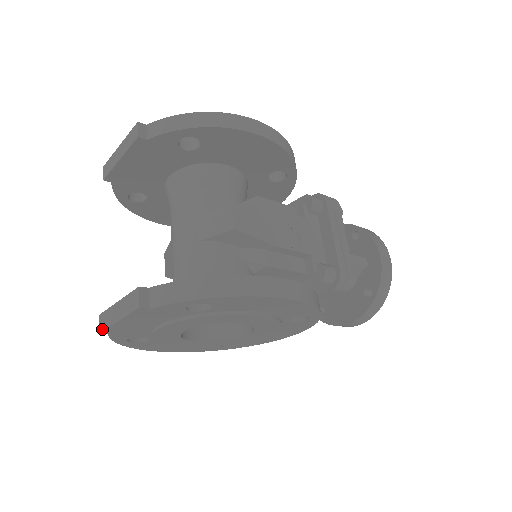
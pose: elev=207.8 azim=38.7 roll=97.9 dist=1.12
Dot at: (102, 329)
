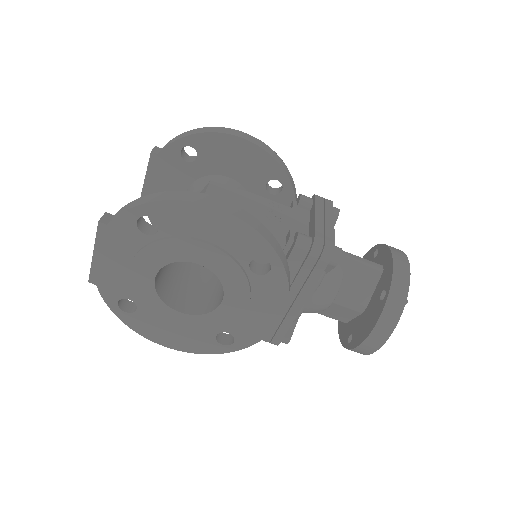
Dot at: (90, 275)
